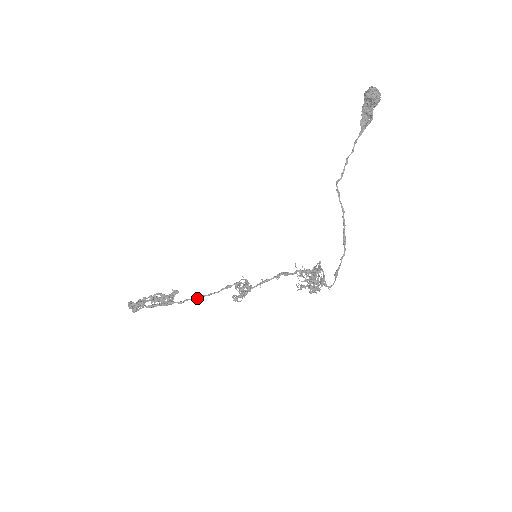
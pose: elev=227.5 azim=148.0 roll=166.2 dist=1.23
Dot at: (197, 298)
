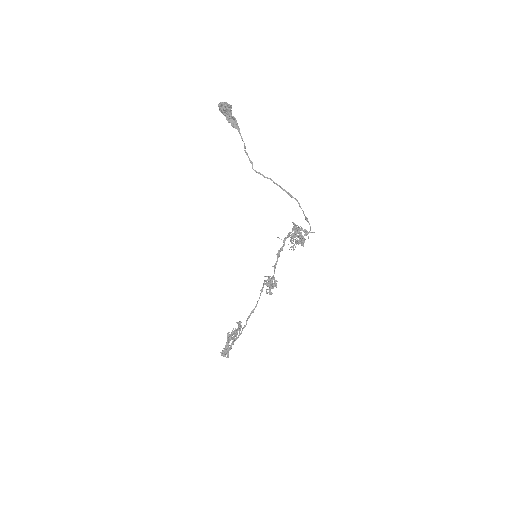
Dot at: occluded
